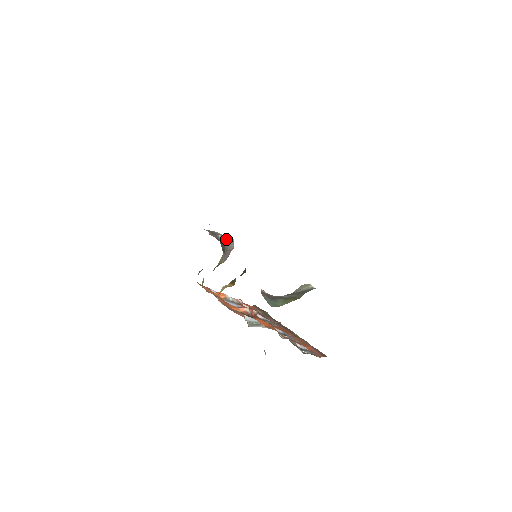
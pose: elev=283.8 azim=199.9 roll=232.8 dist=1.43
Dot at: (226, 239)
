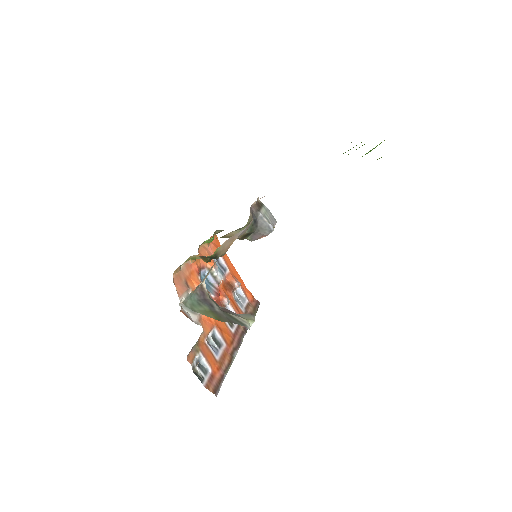
Dot at: (265, 222)
